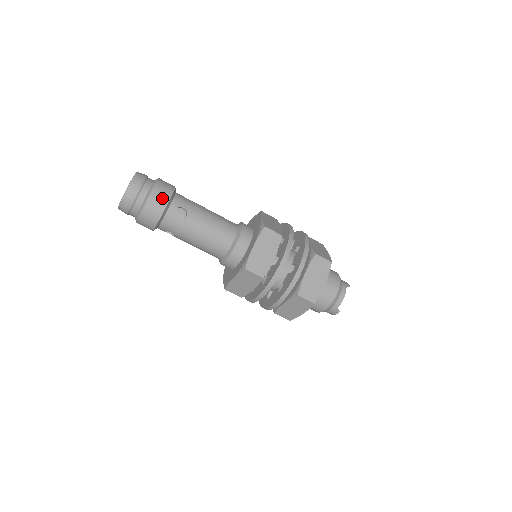
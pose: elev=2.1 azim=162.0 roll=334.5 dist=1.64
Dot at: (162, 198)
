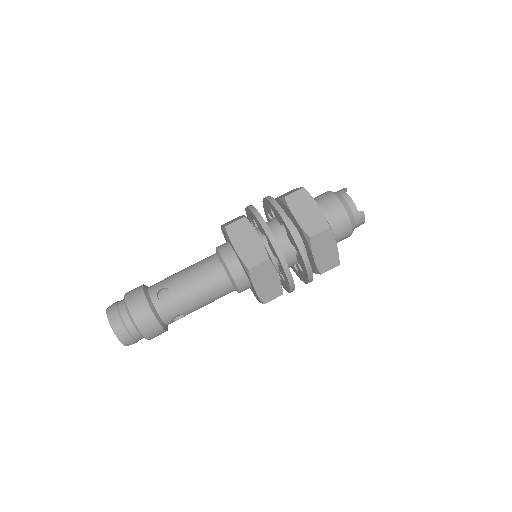
Dot at: (138, 300)
